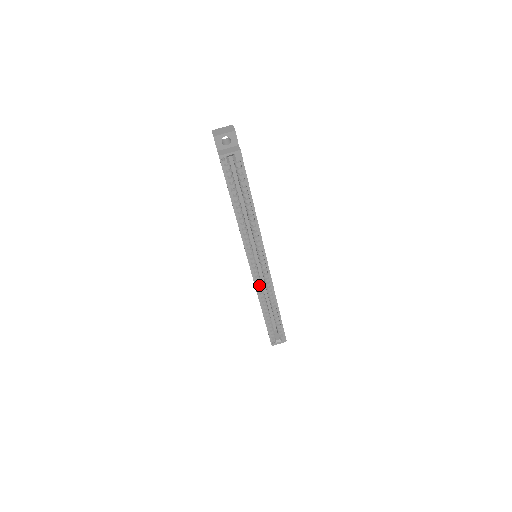
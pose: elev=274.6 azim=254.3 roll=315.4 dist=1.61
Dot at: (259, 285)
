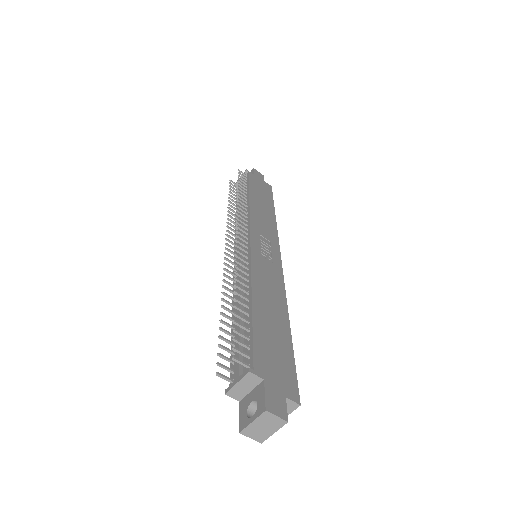
Dot at: occluded
